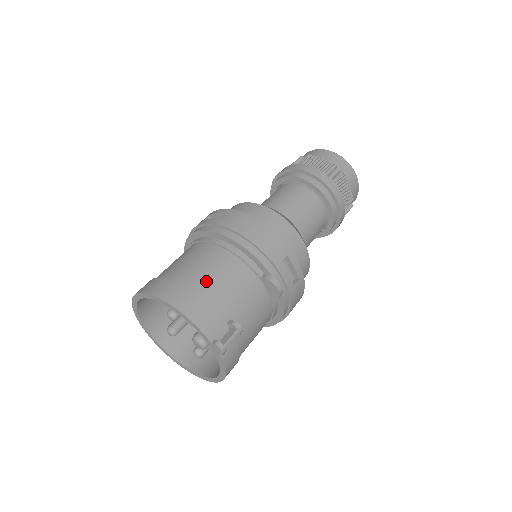
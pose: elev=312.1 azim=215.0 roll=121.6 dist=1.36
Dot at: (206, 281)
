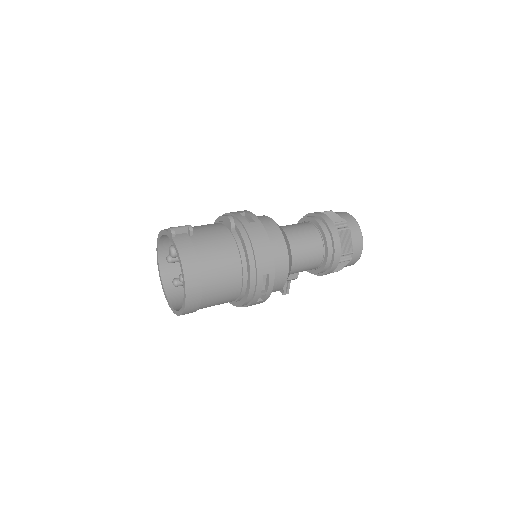
Dot at: occluded
